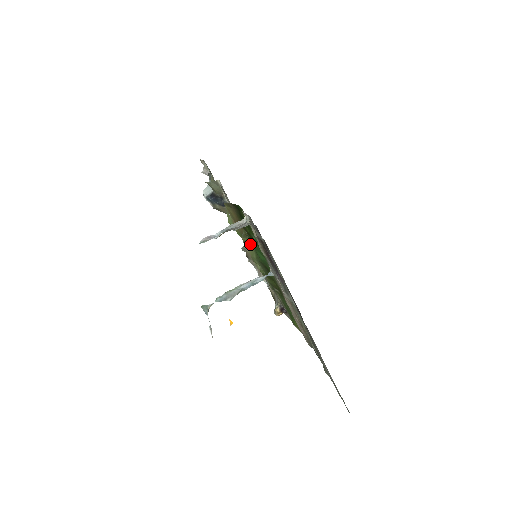
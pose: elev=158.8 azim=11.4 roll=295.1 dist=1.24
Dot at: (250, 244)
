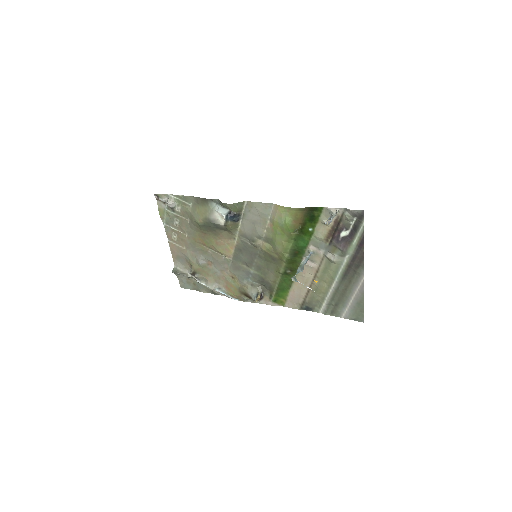
Dot at: (296, 237)
